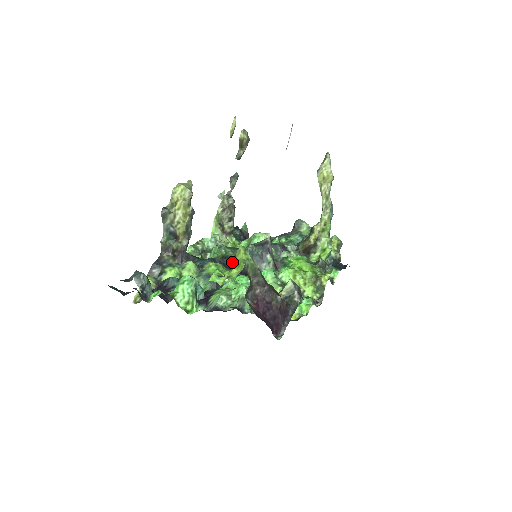
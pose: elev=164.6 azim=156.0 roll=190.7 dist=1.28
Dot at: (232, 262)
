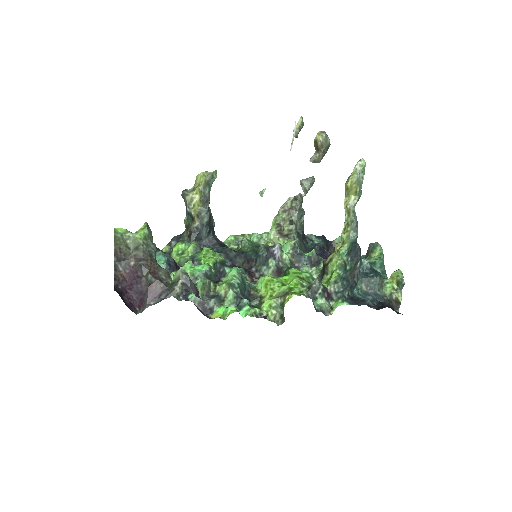
Dot at: (239, 256)
